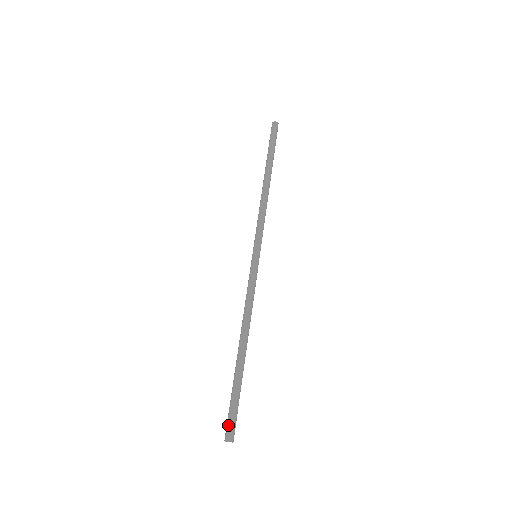
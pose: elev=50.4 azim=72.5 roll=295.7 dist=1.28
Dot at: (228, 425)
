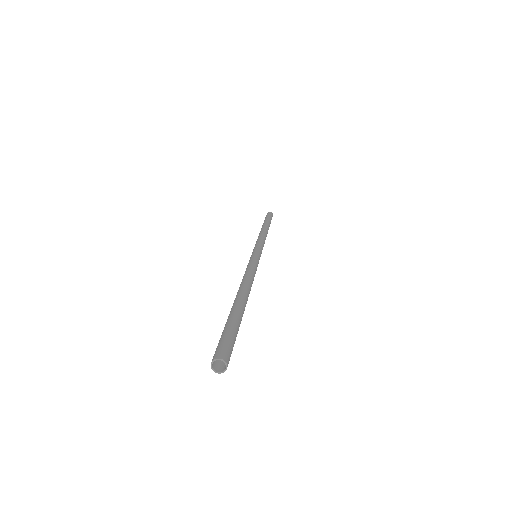
Dot at: (219, 345)
